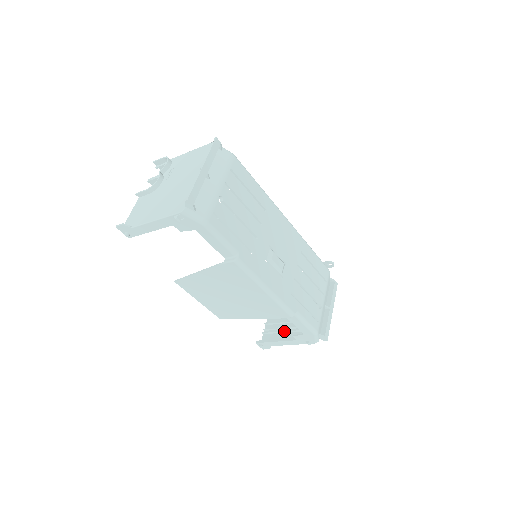
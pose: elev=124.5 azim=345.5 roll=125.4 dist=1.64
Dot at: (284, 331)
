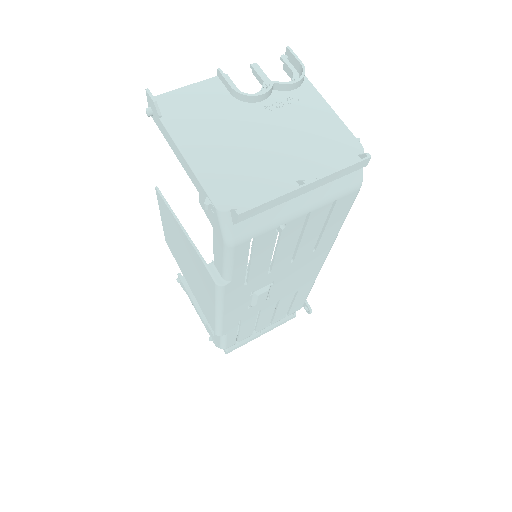
Dot at: occluded
